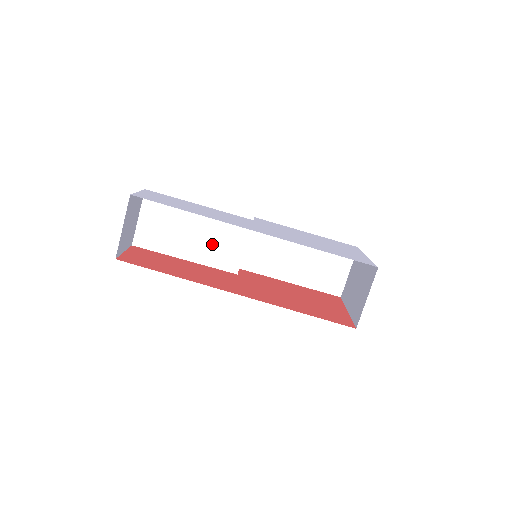
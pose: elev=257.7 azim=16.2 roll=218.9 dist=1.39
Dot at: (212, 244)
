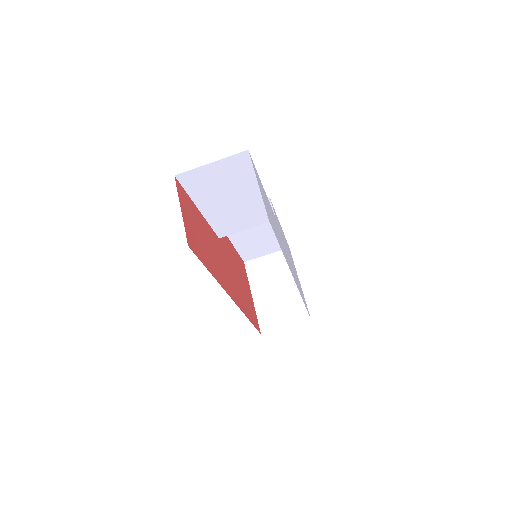
Dot at: (232, 214)
